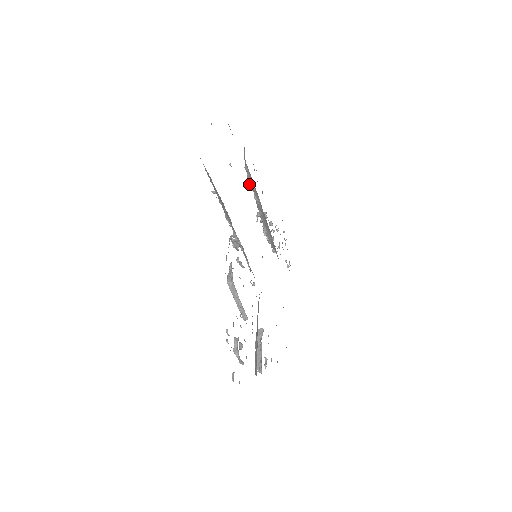
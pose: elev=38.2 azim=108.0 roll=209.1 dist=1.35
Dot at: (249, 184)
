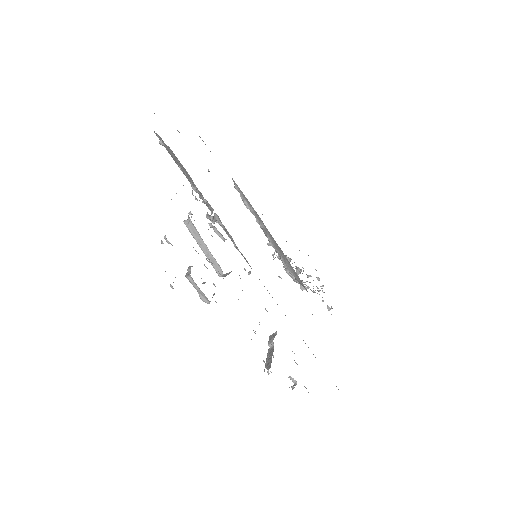
Dot at: (245, 205)
